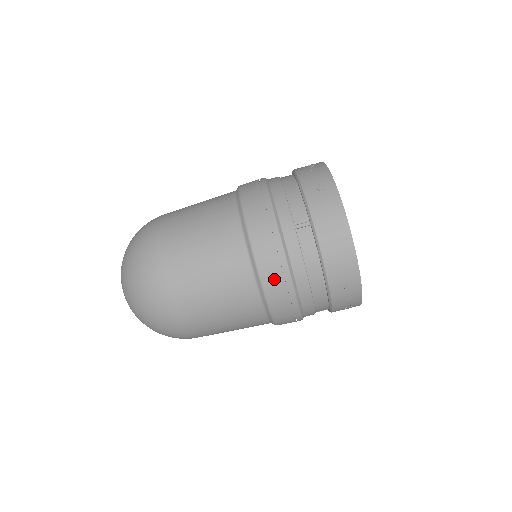
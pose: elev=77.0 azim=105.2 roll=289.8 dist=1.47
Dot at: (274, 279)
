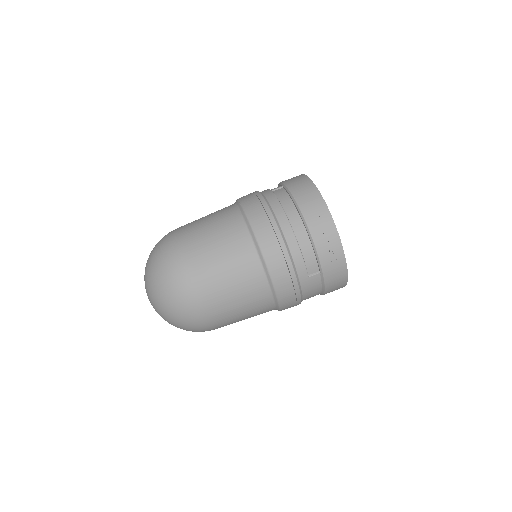
Dot at: (257, 213)
